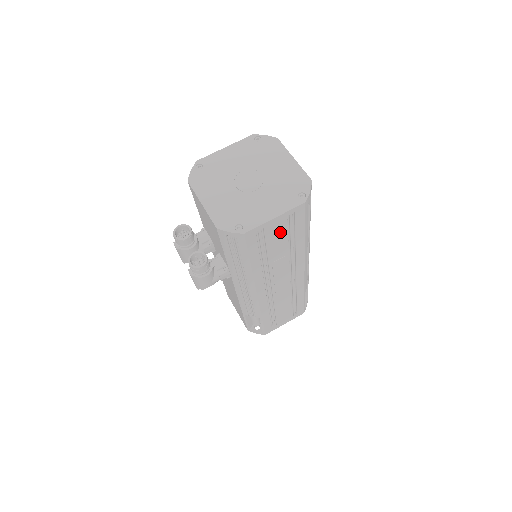
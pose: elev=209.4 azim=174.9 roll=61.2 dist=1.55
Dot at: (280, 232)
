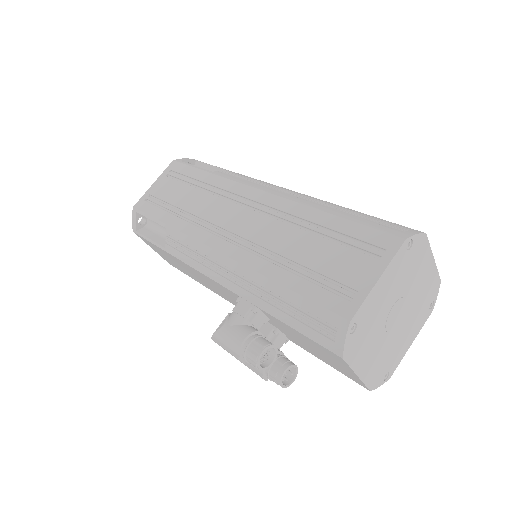
Dot at: occluded
